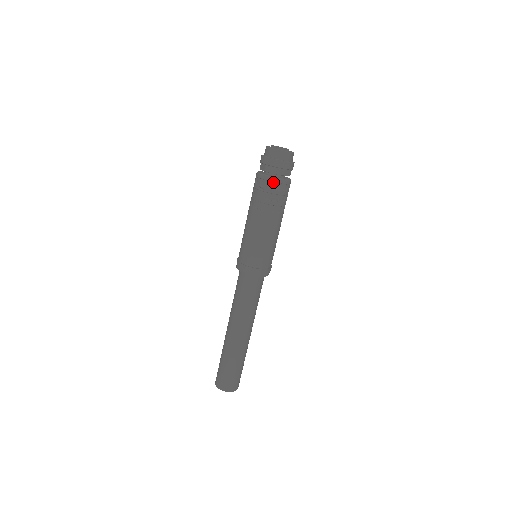
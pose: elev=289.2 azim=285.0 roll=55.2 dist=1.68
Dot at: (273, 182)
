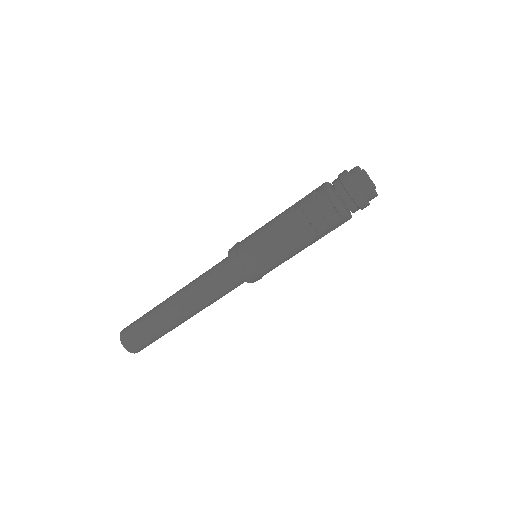
Dot at: (329, 199)
